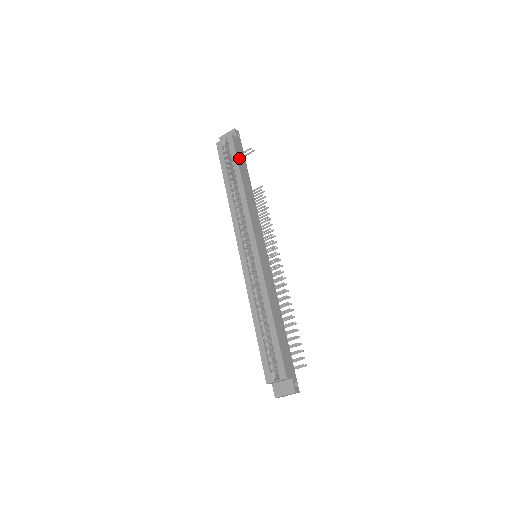
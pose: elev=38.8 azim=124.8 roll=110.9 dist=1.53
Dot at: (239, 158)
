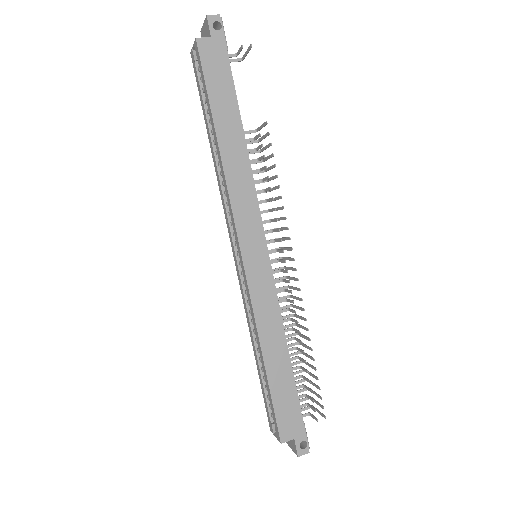
Dot at: (213, 86)
